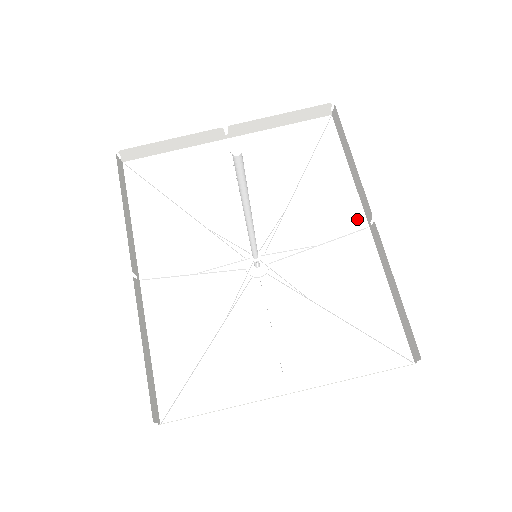
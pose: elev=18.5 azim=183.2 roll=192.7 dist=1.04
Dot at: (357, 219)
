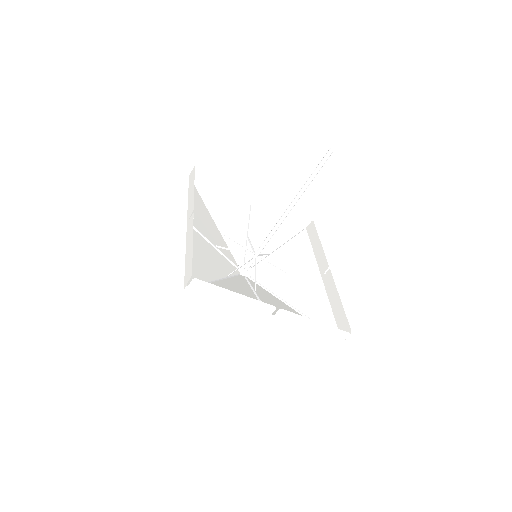
Dot at: (315, 272)
